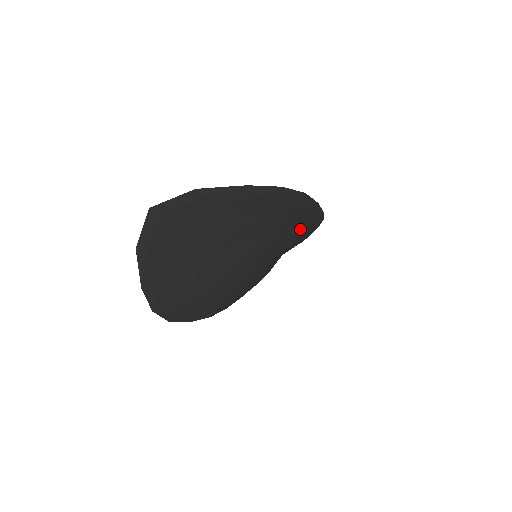
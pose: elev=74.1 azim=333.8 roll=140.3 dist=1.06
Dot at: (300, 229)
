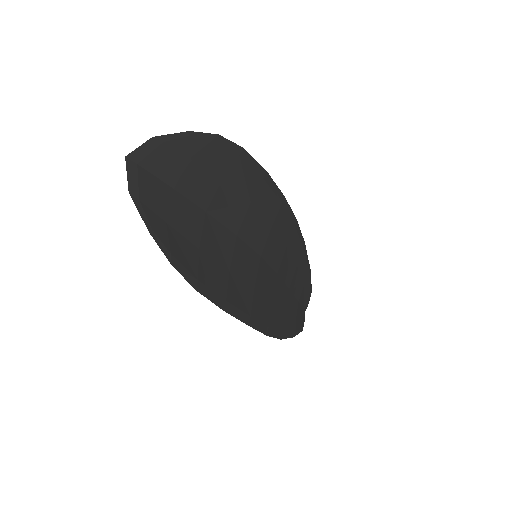
Dot at: (276, 217)
